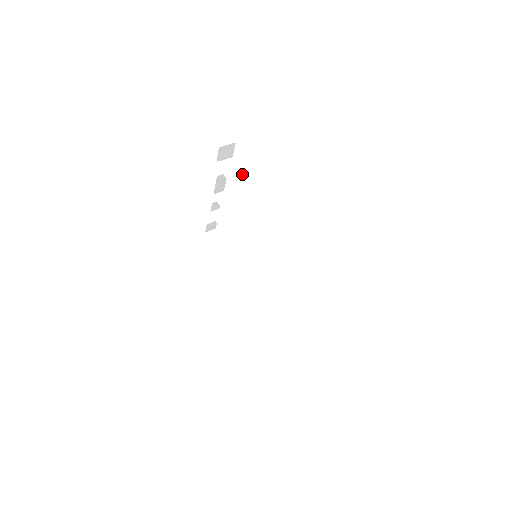
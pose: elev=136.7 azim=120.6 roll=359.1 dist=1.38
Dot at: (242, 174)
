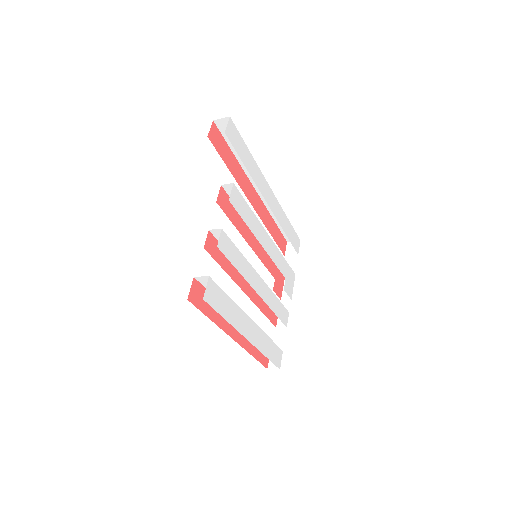
Dot at: occluded
